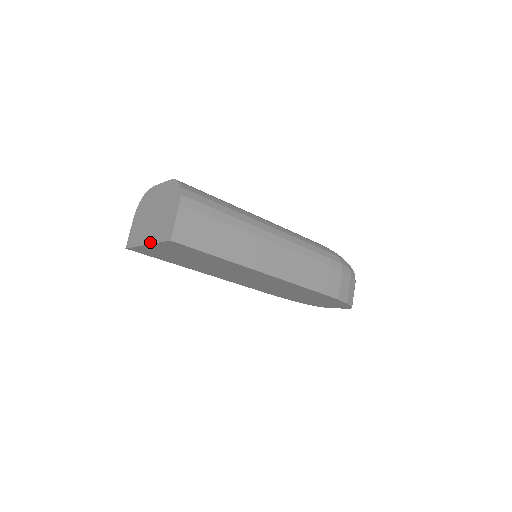
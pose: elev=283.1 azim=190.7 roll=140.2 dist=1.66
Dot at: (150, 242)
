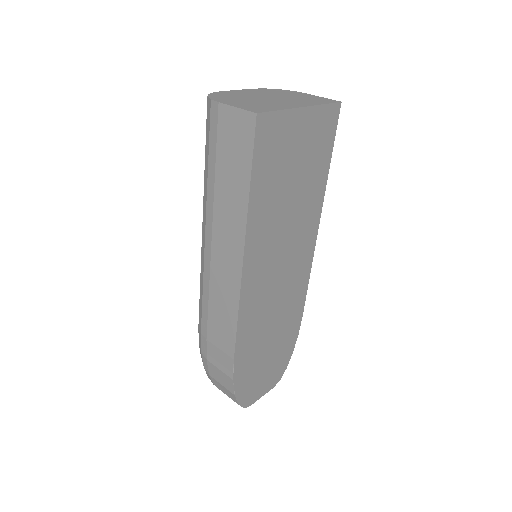
Dot at: (309, 105)
